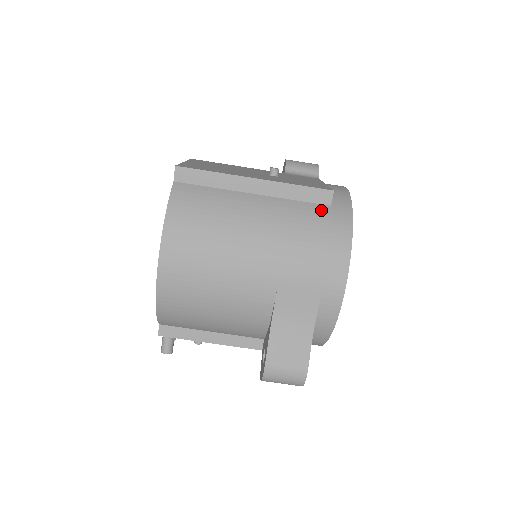
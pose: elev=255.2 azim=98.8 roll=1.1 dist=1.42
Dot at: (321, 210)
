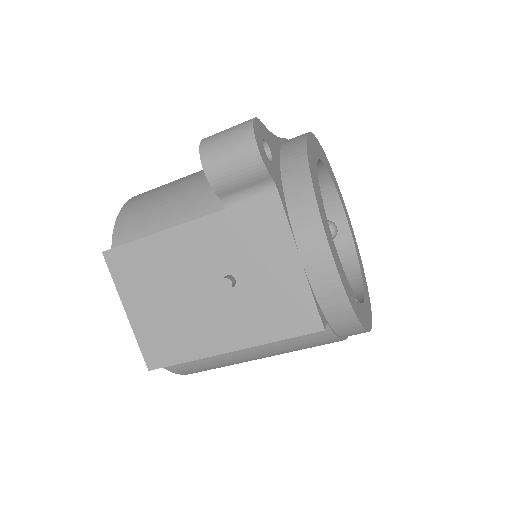
Dot at: occluded
